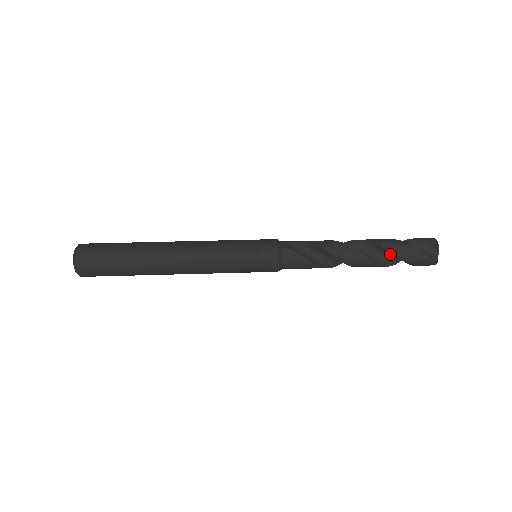
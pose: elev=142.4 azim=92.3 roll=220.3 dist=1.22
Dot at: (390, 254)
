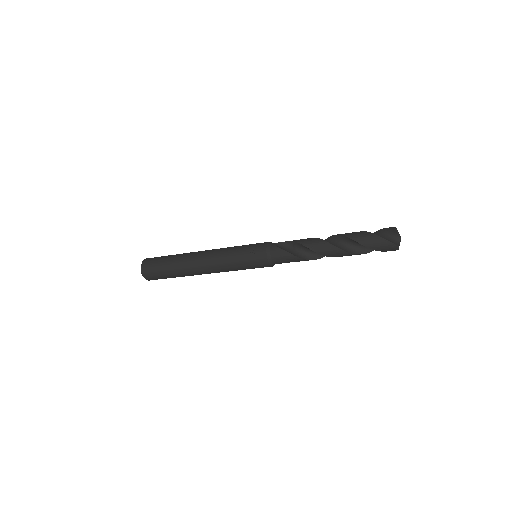
Dot at: (356, 243)
